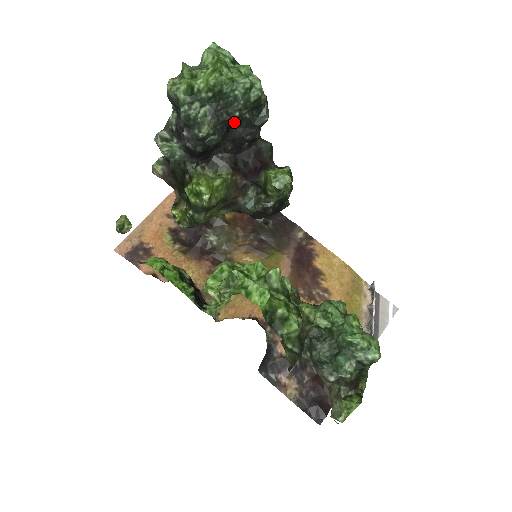
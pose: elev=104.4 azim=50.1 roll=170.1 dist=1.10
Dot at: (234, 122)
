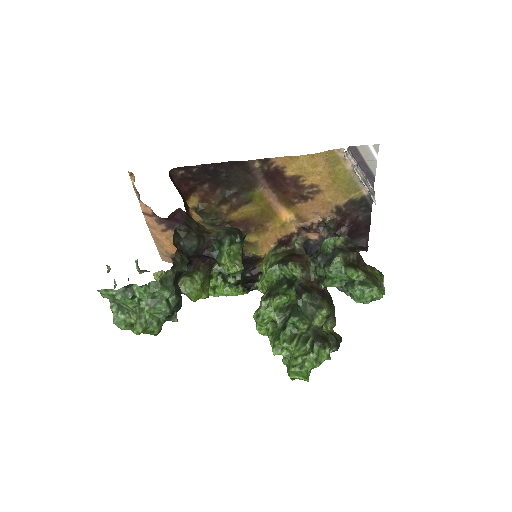
Dot at: occluded
